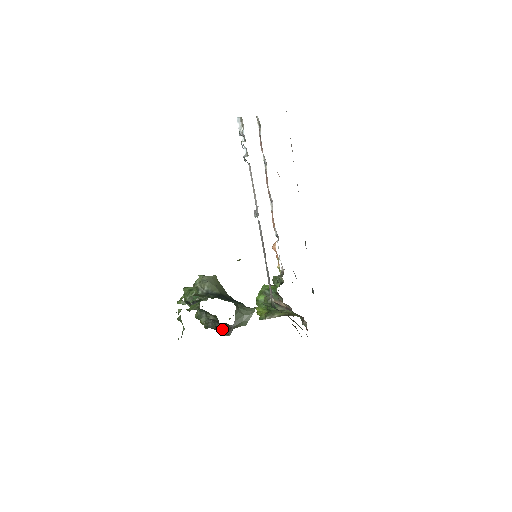
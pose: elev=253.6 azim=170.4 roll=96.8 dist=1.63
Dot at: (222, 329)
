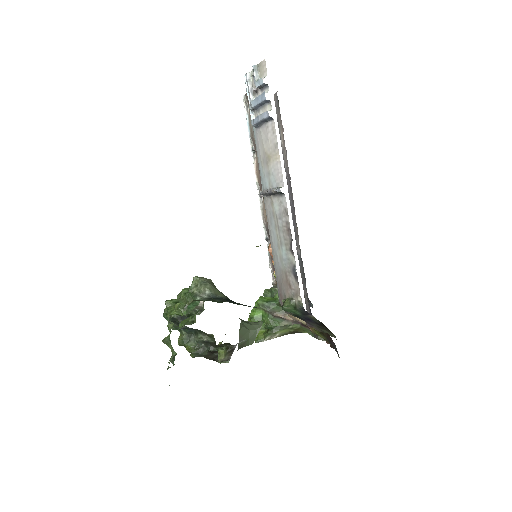
Dot at: (220, 353)
